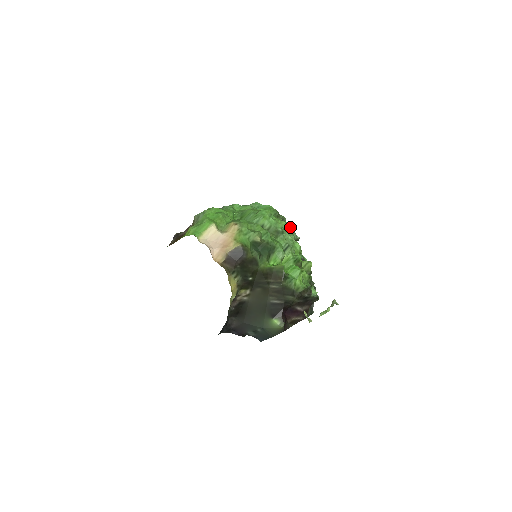
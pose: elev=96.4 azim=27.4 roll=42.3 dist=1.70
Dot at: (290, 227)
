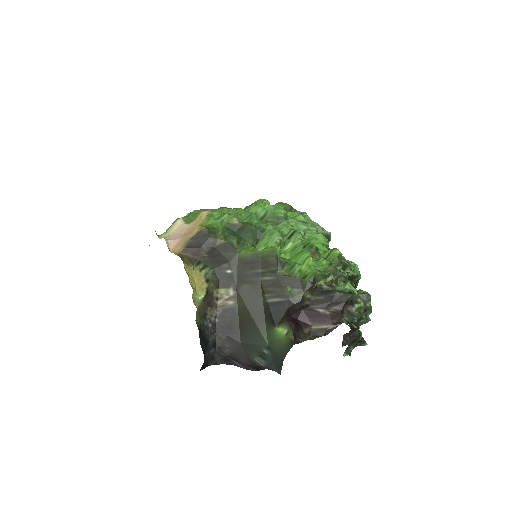
Dot at: (312, 221)
